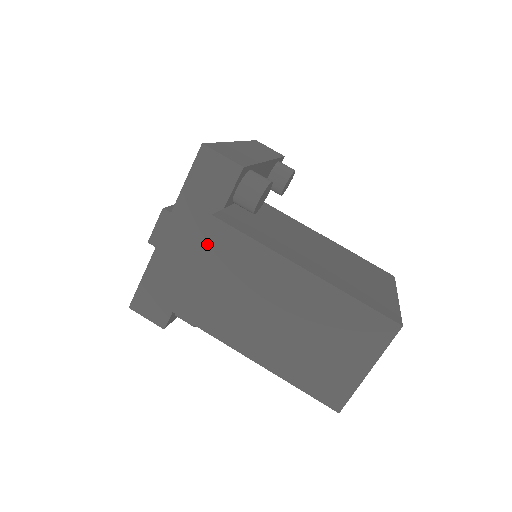
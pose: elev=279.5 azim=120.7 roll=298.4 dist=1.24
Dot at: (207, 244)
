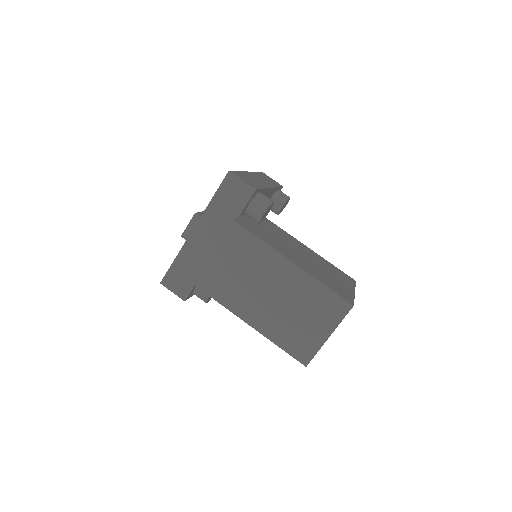
Dot at: (226, 239)
